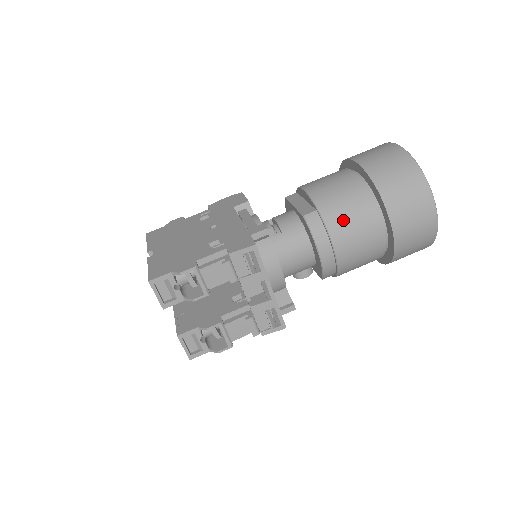
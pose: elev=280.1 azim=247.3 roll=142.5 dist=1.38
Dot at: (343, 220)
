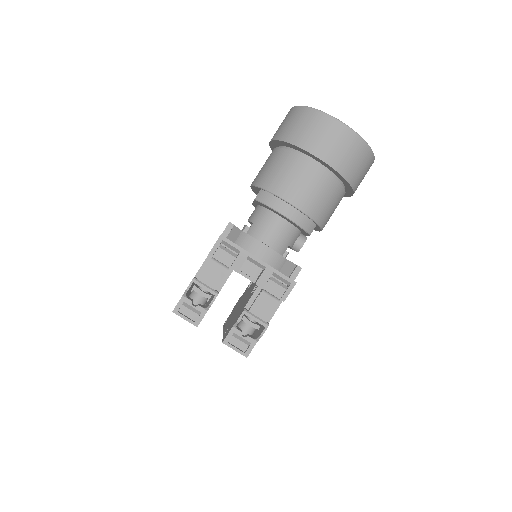
Dot at: (280, 180)
